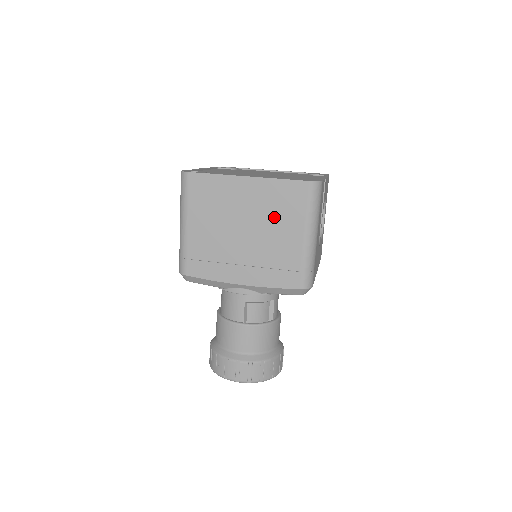
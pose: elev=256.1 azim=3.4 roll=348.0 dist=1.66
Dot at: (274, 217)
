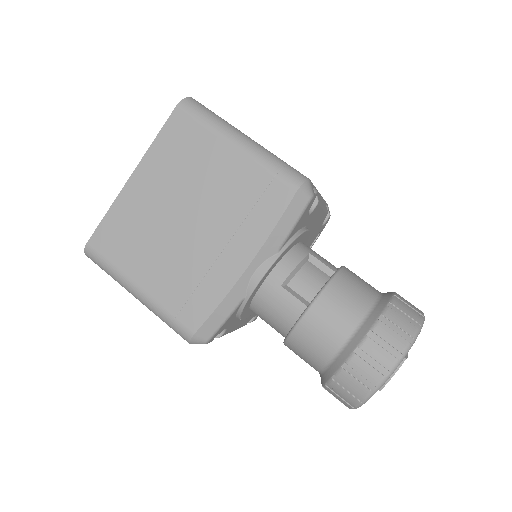
Dot at: (191, 171)
